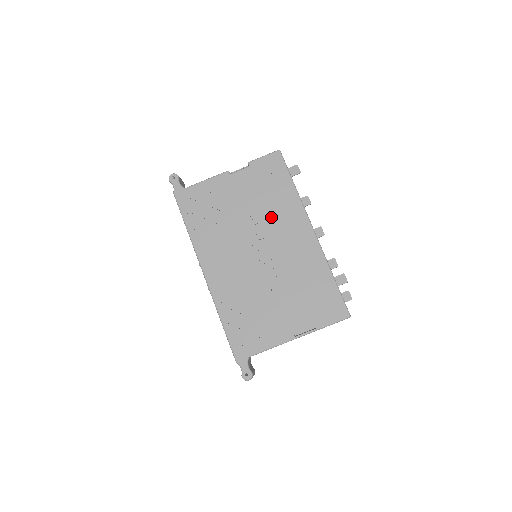
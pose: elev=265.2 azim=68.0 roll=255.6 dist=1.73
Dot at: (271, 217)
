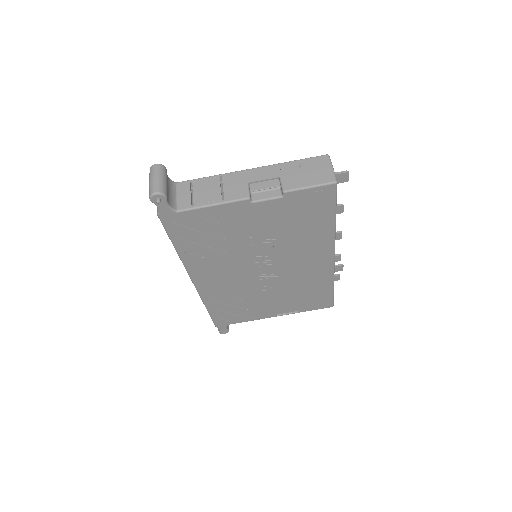
Dot at: (291, 246)
